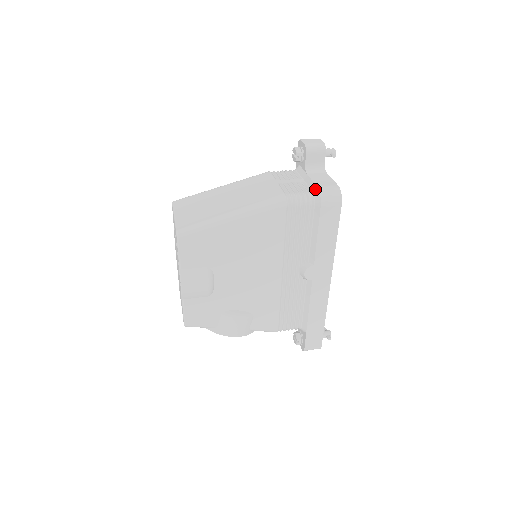
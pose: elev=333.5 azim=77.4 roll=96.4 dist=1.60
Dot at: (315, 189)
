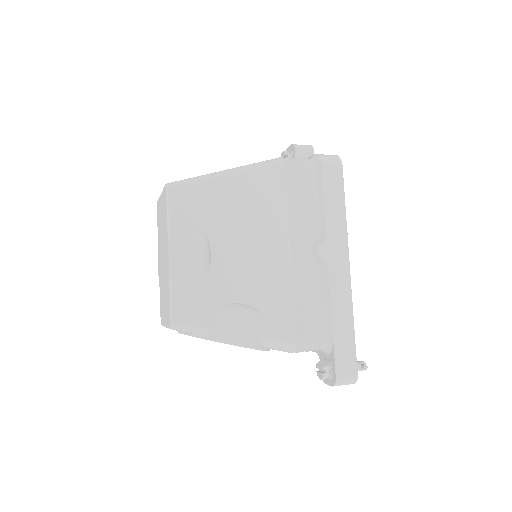
Dot at: (312, 156)
